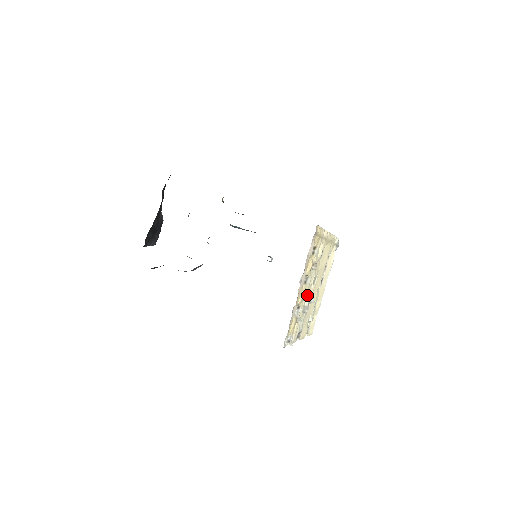
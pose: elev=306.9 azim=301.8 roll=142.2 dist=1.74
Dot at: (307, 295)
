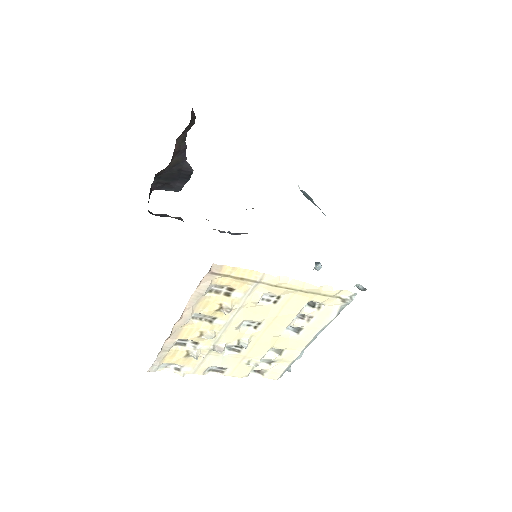
Dot at: (211, 336)
